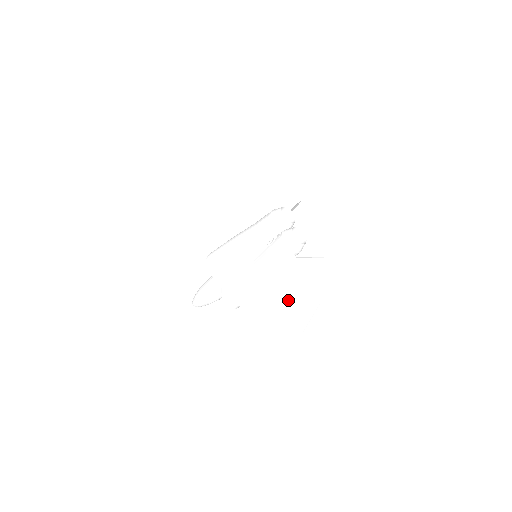
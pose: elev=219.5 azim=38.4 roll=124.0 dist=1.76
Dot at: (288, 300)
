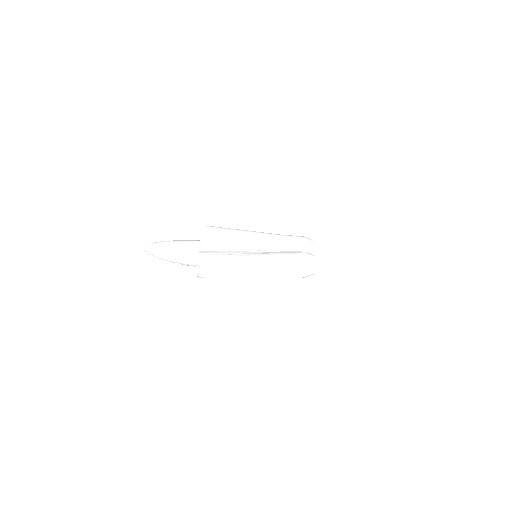
Dot at: (270, 295)
